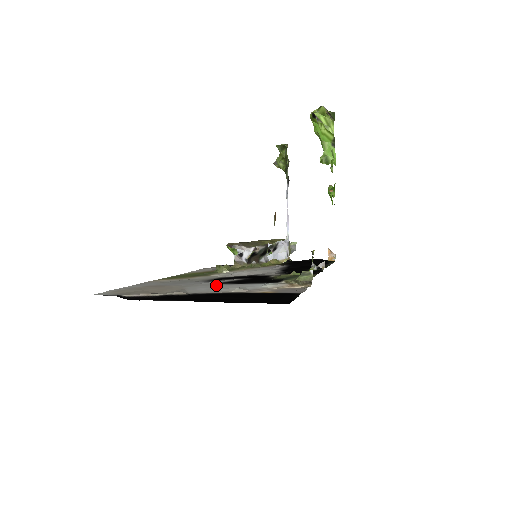
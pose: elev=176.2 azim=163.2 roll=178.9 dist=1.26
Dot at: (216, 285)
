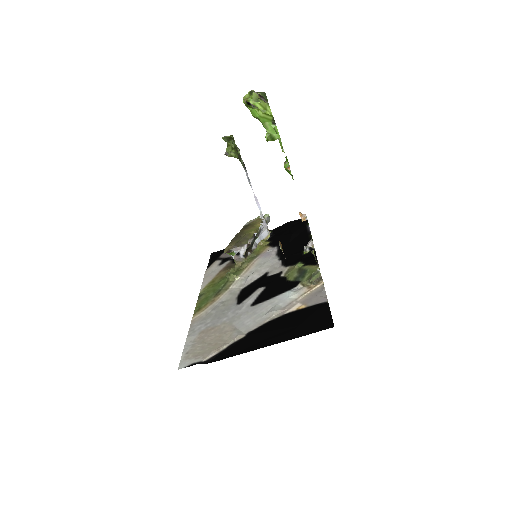
Dot at: (253, 310)
